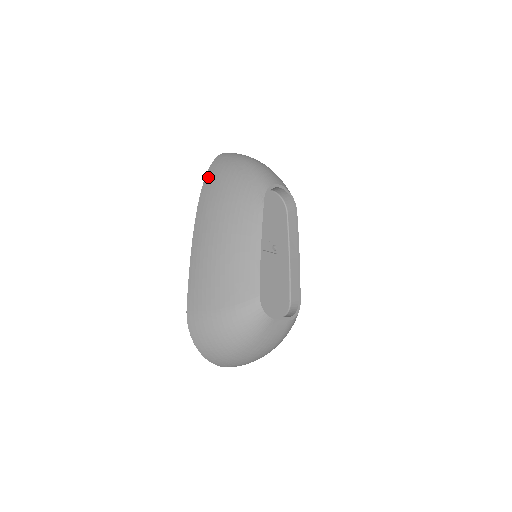
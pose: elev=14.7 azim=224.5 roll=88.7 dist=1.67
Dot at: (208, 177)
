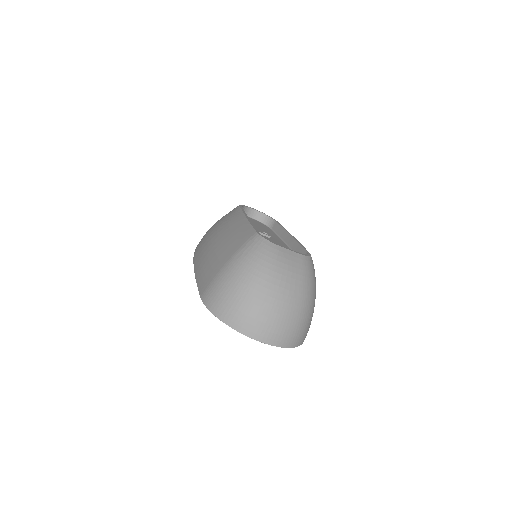
Dot at: occluded
